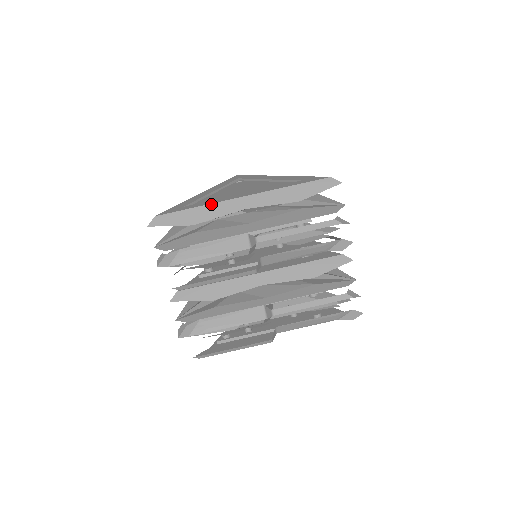
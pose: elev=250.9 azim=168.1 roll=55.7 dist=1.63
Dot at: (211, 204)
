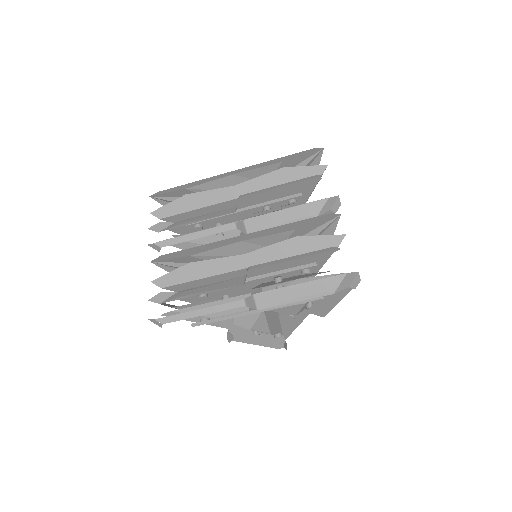
Dot at: (206, 178)
